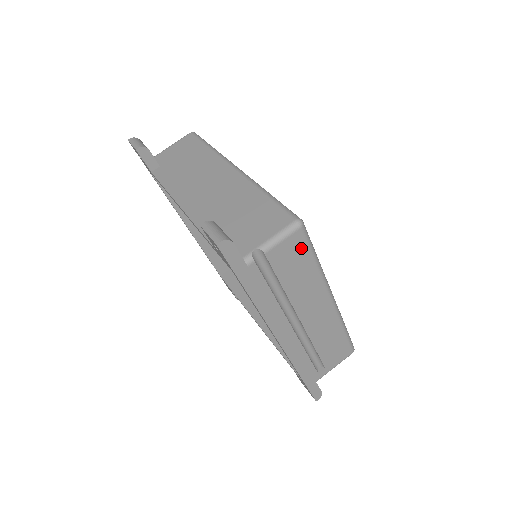
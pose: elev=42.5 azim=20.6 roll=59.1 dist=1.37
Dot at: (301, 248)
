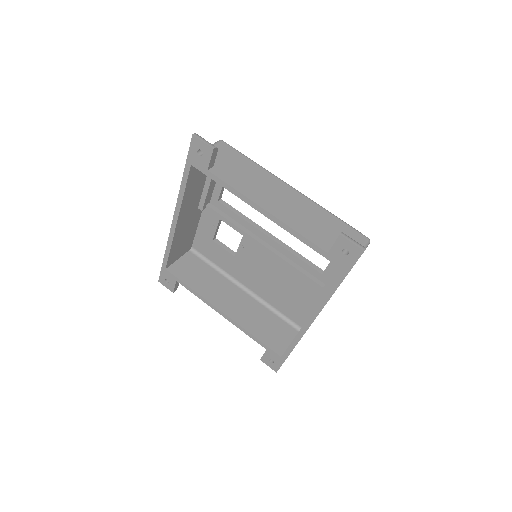
Dot at: occluded
